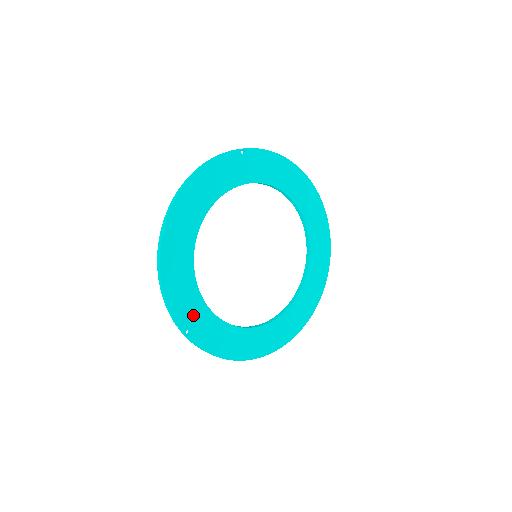
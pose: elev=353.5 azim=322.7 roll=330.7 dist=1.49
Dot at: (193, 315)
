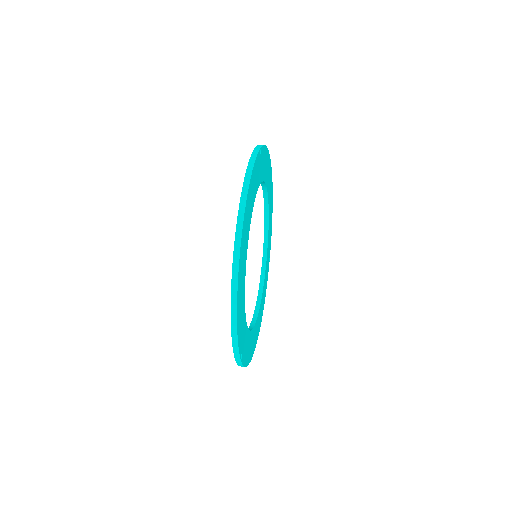
Dot at: (243, 337)
